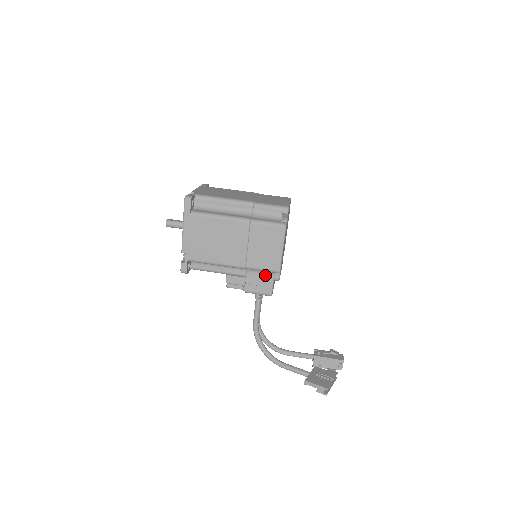
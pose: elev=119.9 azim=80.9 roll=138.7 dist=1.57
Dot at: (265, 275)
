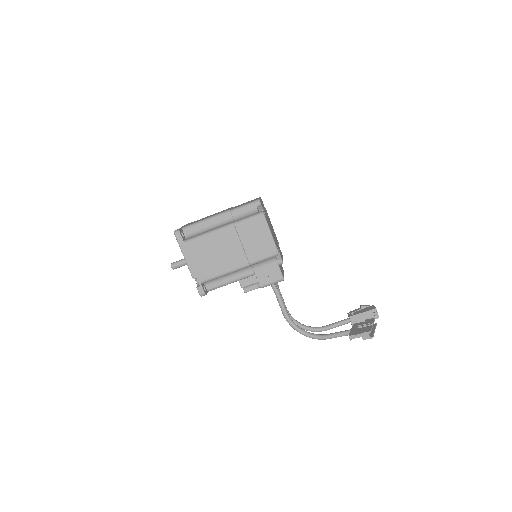
Dot at: (269, 264)
